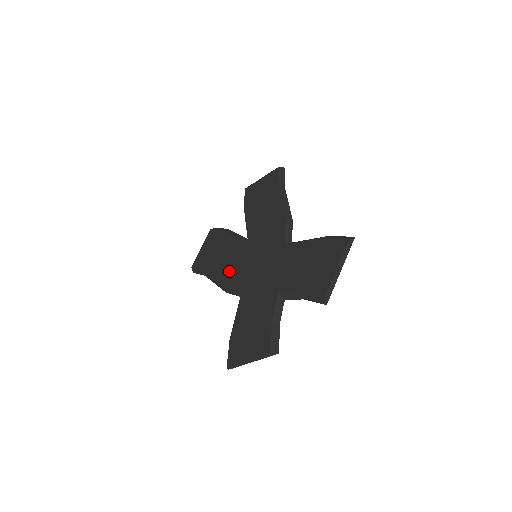
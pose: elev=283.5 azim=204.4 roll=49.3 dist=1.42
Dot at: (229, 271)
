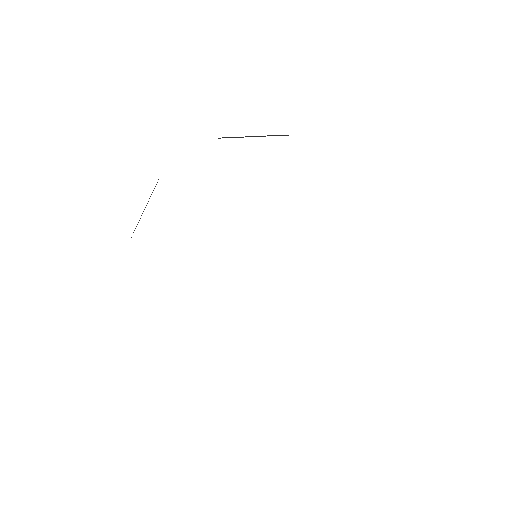
Dot at: occluded
